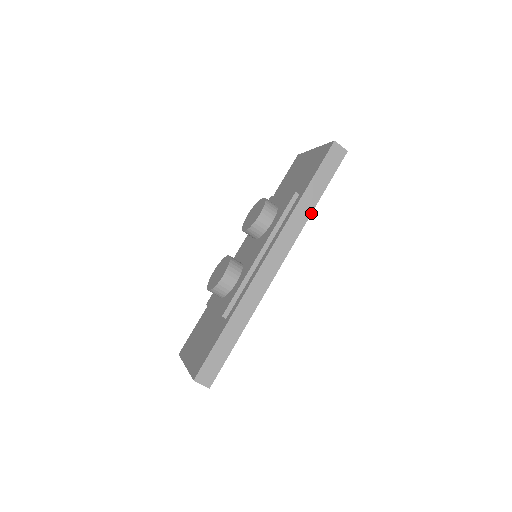
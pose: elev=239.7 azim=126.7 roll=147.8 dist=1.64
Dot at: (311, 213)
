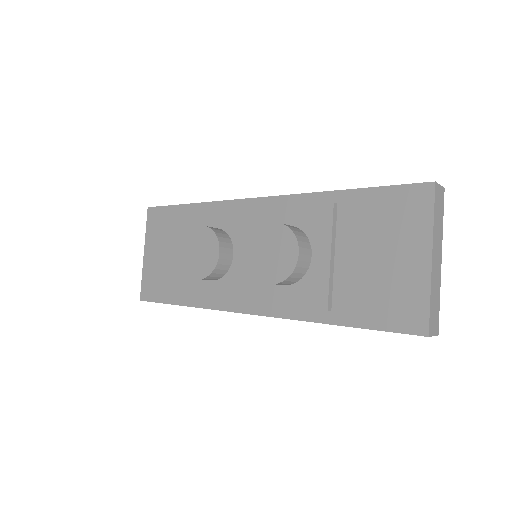
Dot at: occluded
